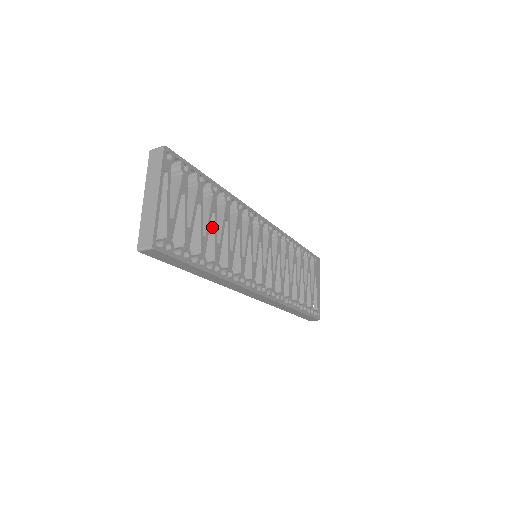
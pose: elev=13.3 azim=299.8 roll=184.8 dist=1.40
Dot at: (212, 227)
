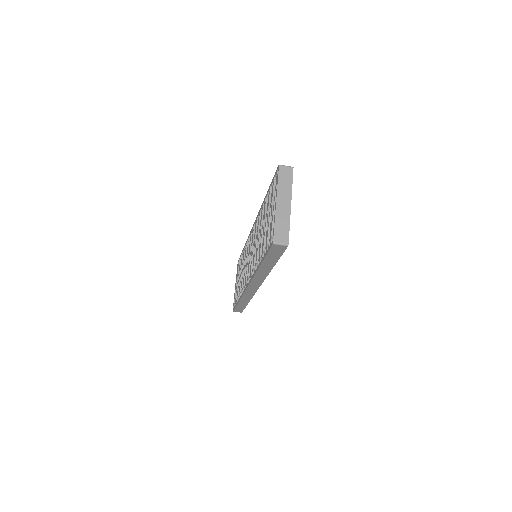
Dot at: occluded
